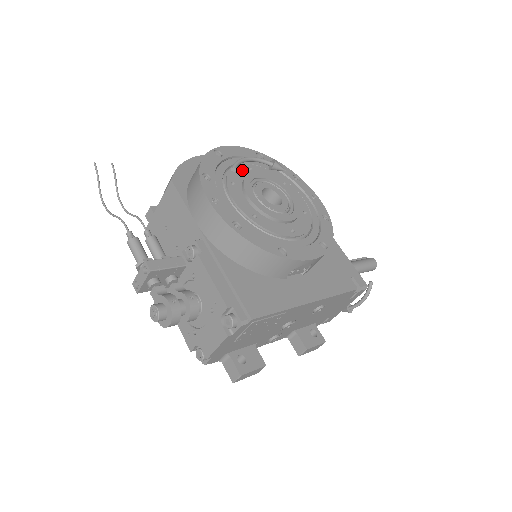
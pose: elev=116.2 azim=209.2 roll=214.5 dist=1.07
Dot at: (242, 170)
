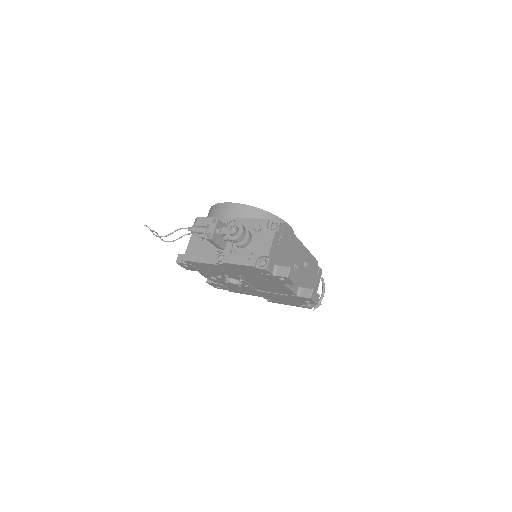
Dot at: occluded
